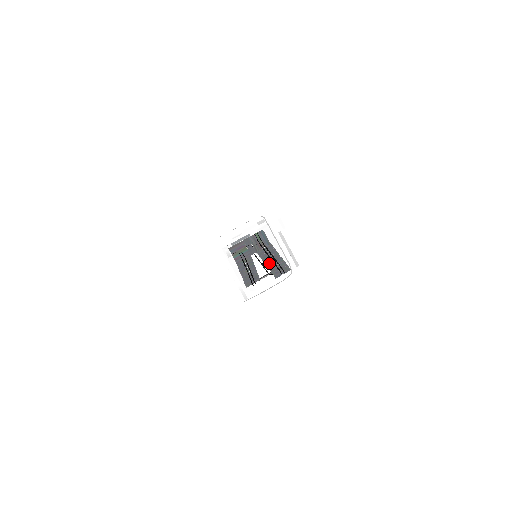
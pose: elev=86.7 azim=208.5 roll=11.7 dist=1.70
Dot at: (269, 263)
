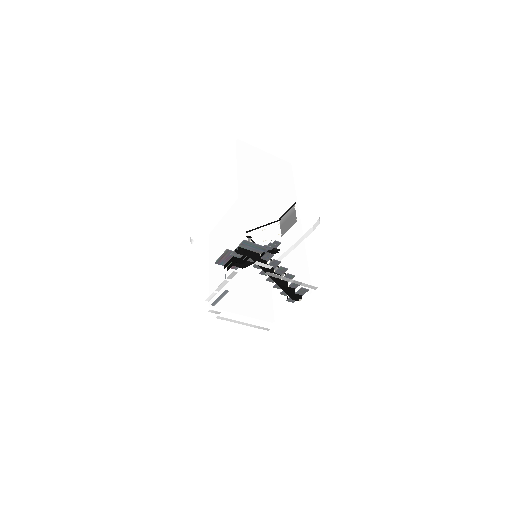
Dot at: (275, 285)
